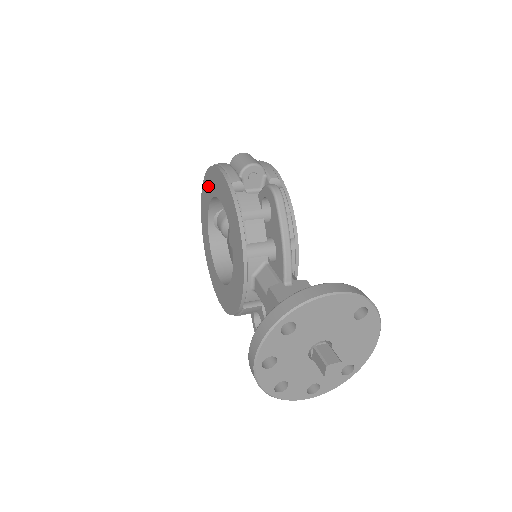
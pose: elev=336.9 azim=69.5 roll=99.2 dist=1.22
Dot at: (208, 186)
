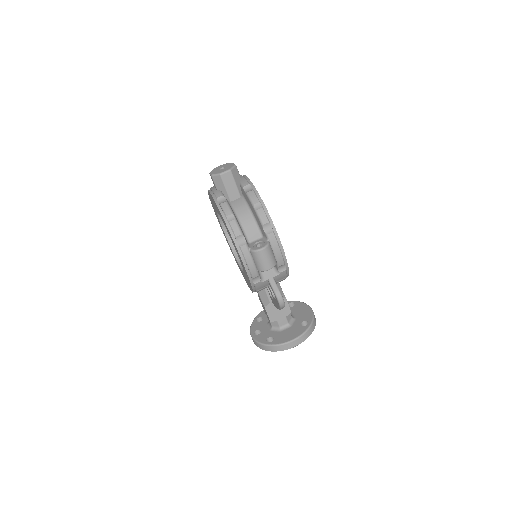
Dot at: occluded
